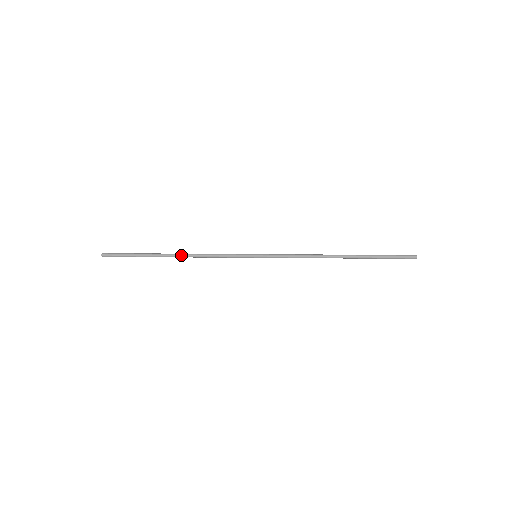
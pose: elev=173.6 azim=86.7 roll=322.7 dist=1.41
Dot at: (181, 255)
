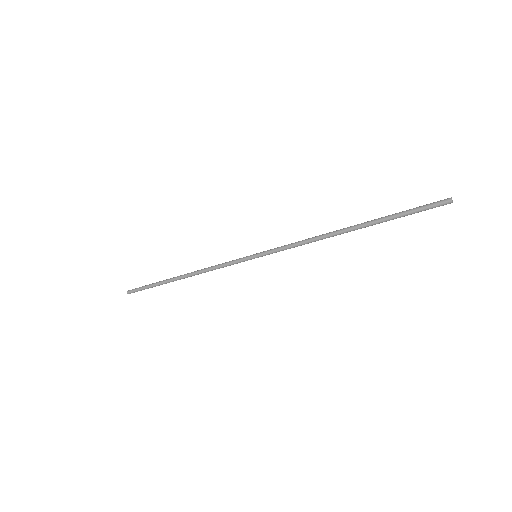
Dot at: (187, 275)
